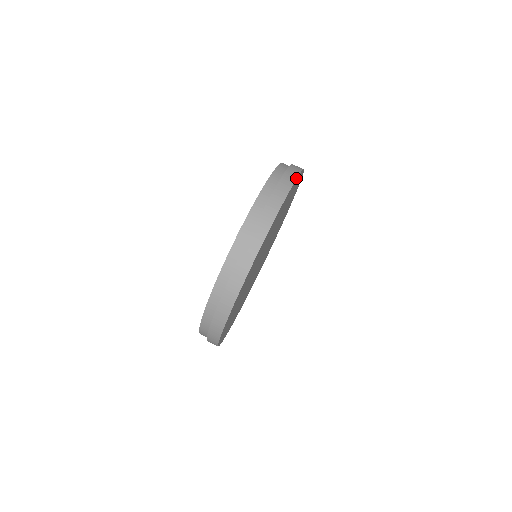
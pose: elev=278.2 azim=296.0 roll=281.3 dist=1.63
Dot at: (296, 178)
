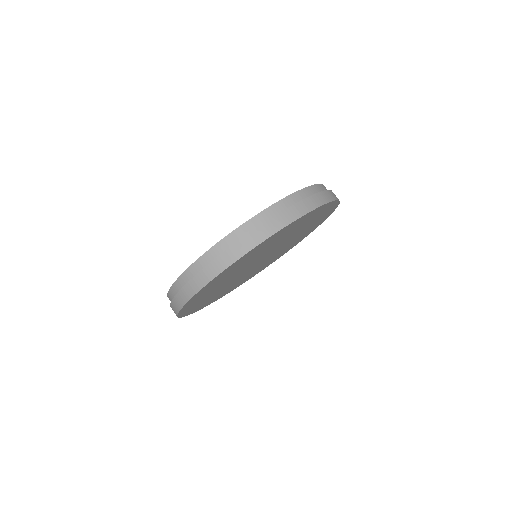
Dot at: (274, 233)
